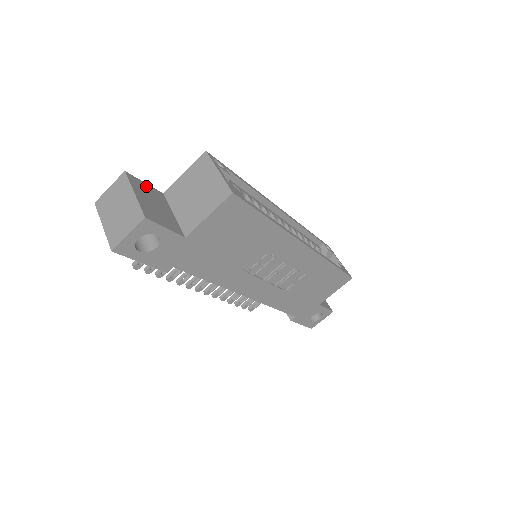
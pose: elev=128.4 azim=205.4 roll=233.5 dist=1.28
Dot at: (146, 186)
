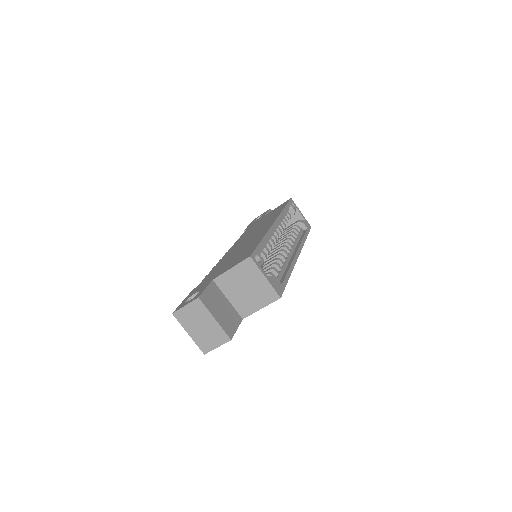
Dot at: (208, 292)
